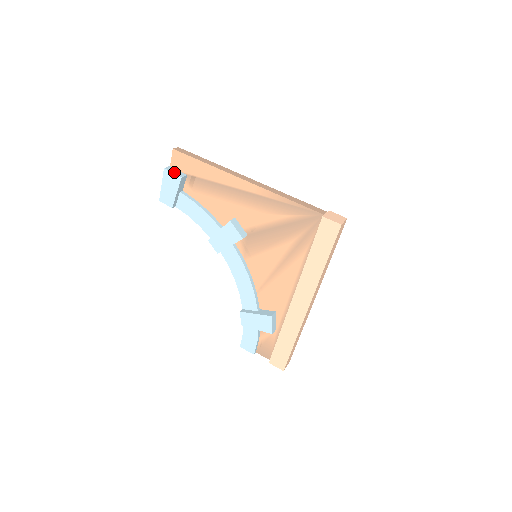
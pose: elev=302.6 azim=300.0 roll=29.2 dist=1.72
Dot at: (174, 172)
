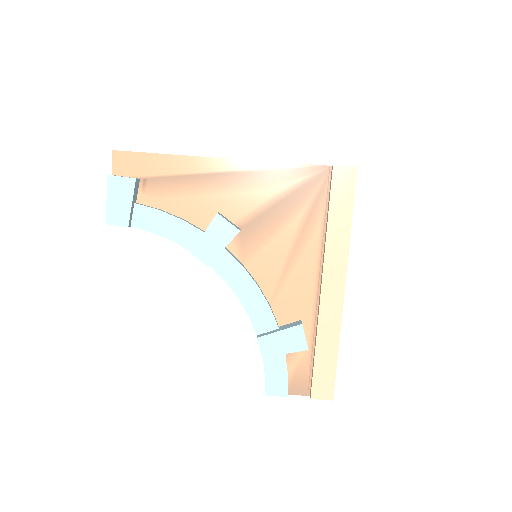
Dot at: (122, 176)
